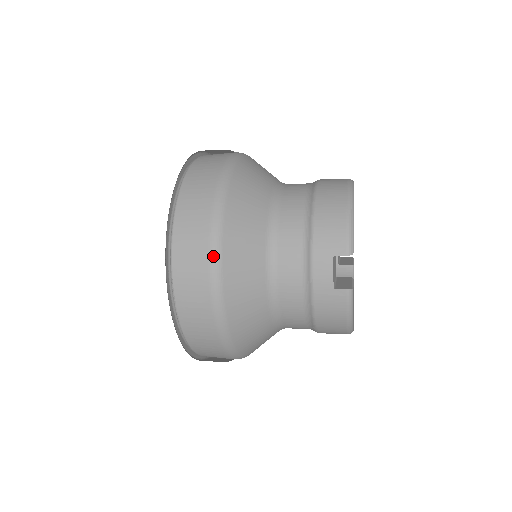
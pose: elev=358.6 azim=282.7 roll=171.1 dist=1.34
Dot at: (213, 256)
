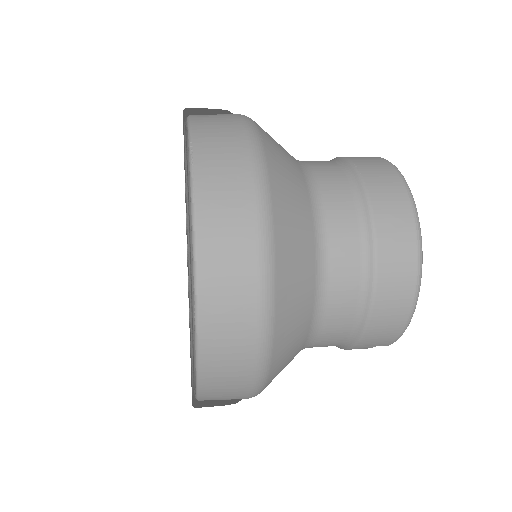
Dot at: occluded
